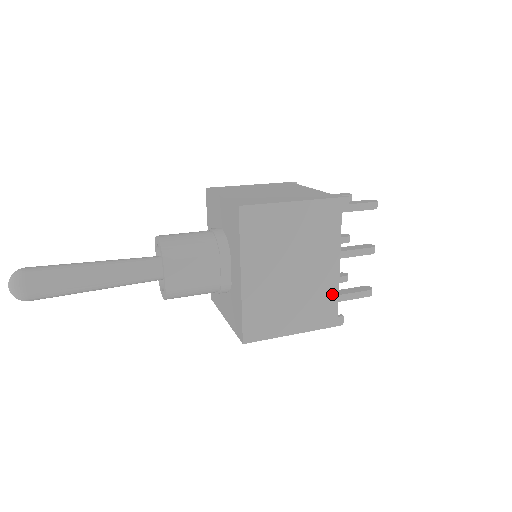
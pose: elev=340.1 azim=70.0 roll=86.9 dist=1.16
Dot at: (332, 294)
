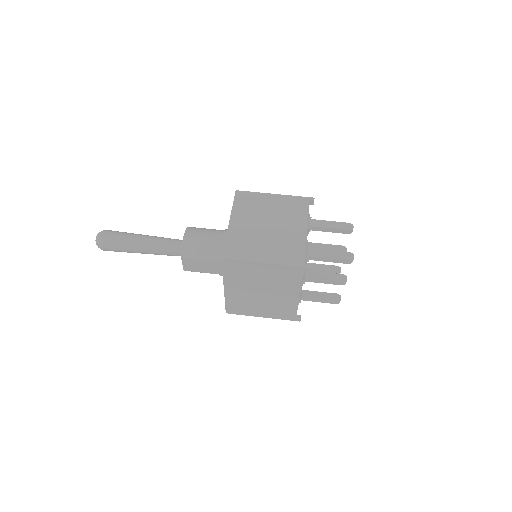
Dot at: (292, 307)
